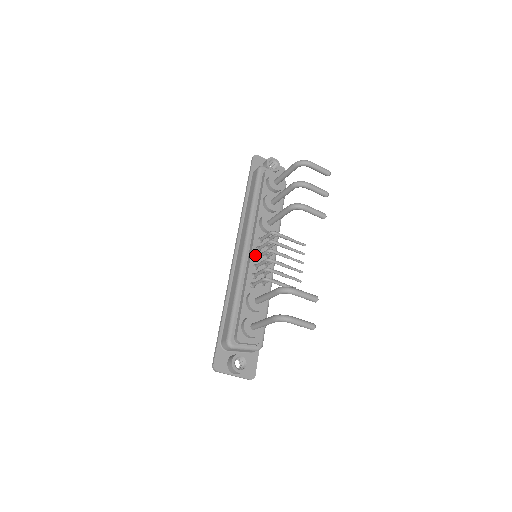
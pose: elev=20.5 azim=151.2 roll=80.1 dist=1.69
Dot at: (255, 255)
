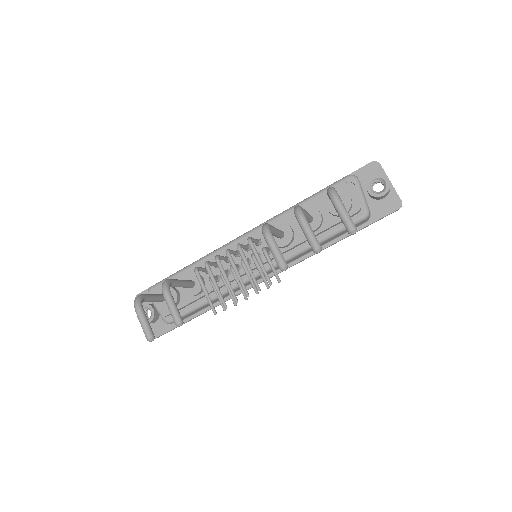
Dot at: occluded
